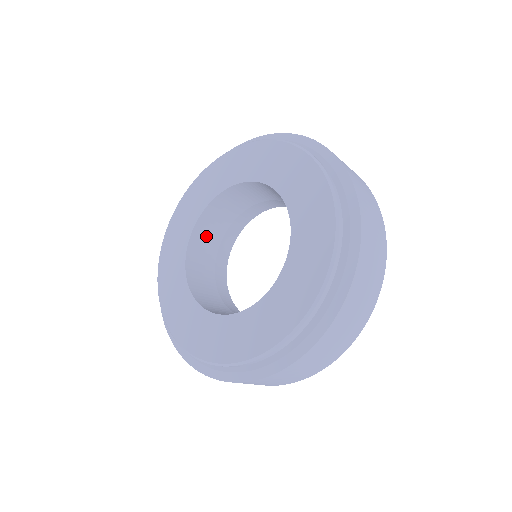
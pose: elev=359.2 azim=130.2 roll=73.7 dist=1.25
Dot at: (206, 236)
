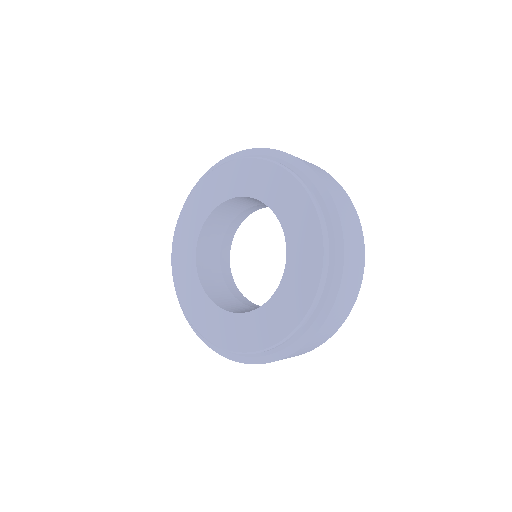
Dot at: (207, 259)
